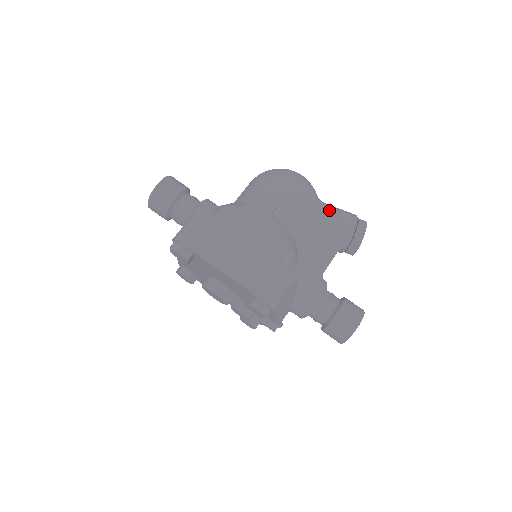
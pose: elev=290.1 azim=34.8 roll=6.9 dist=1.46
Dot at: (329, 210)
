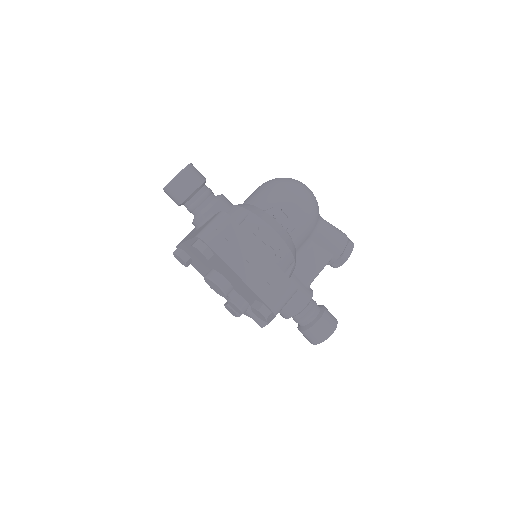
Dot at: (327, 227)
